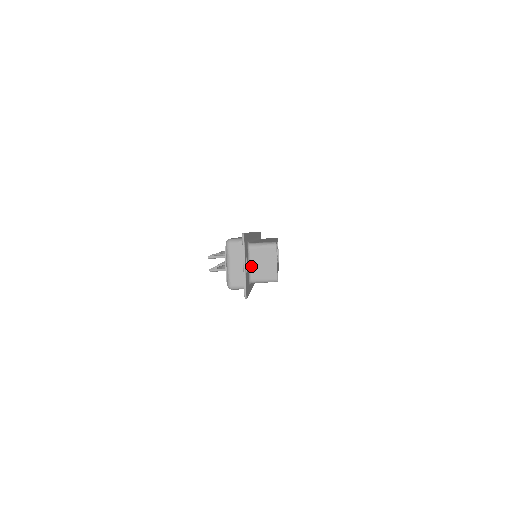
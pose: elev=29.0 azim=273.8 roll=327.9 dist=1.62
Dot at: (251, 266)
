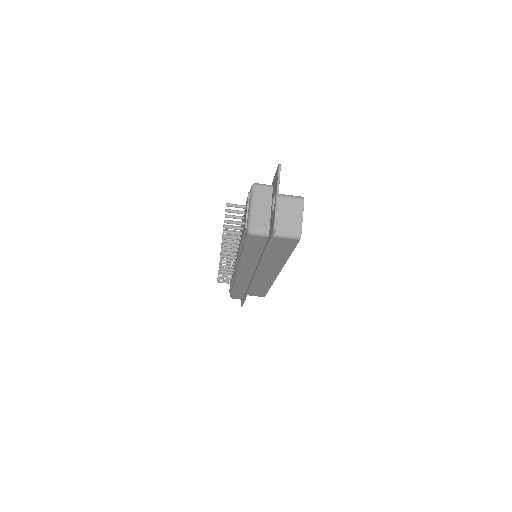
Dot at: occluded
